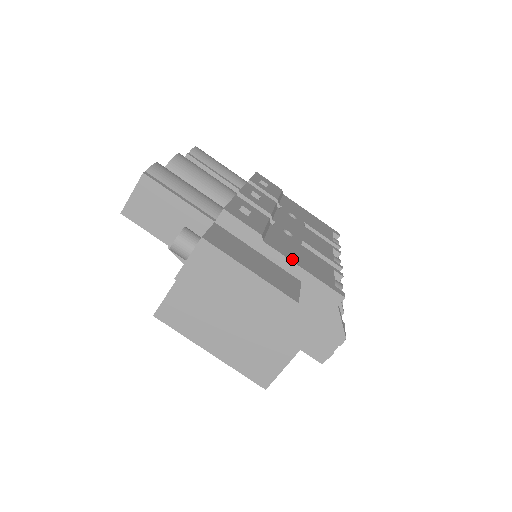
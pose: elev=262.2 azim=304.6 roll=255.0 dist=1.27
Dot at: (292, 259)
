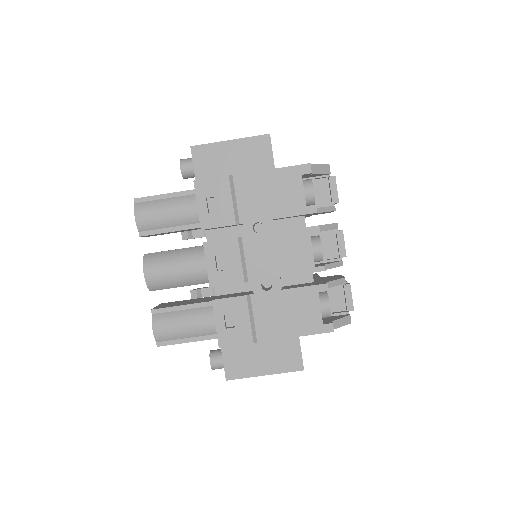
Dot at: (283, 335)
